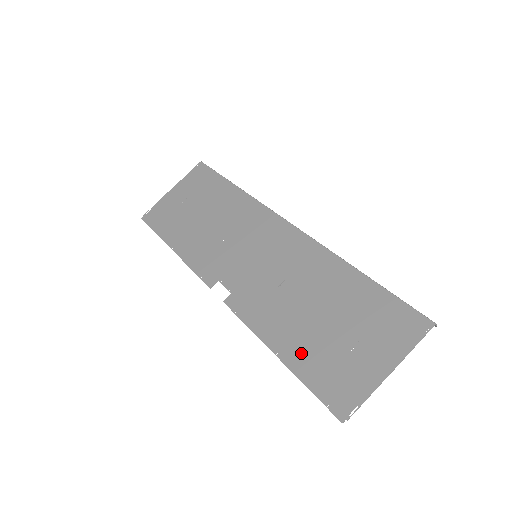
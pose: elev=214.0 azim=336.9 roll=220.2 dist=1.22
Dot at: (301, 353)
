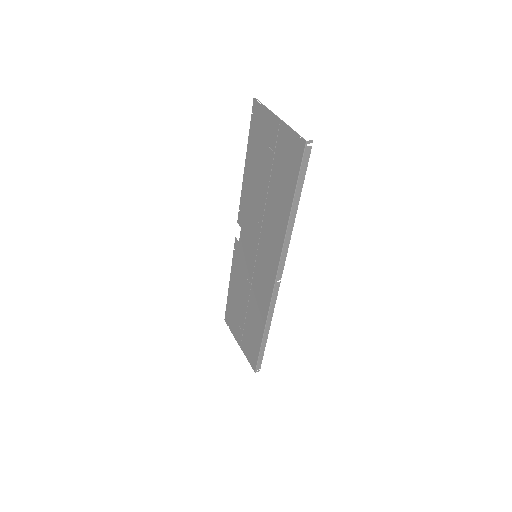
Dot at: (233, 298)
